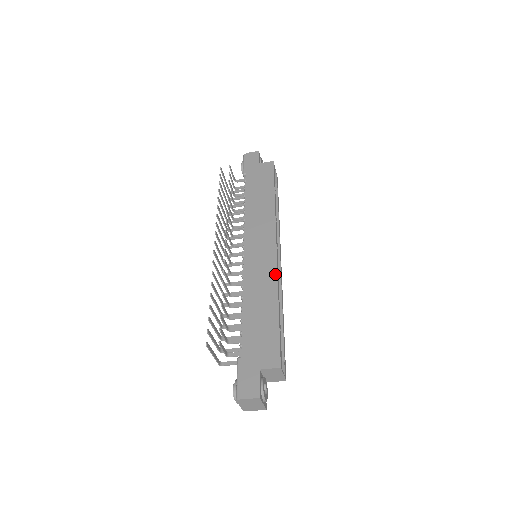
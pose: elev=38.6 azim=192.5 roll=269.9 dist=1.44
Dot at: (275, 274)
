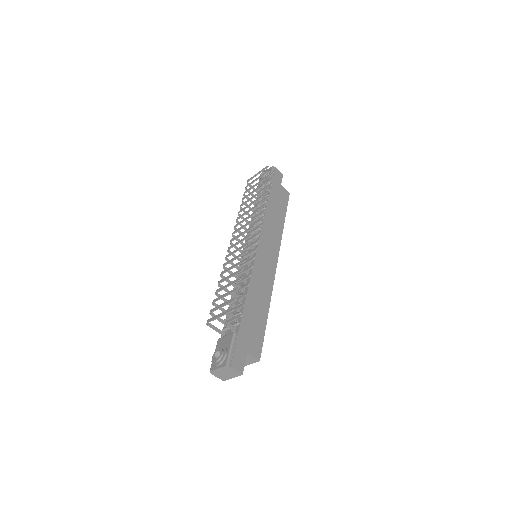
Dot at: (272, 285)
